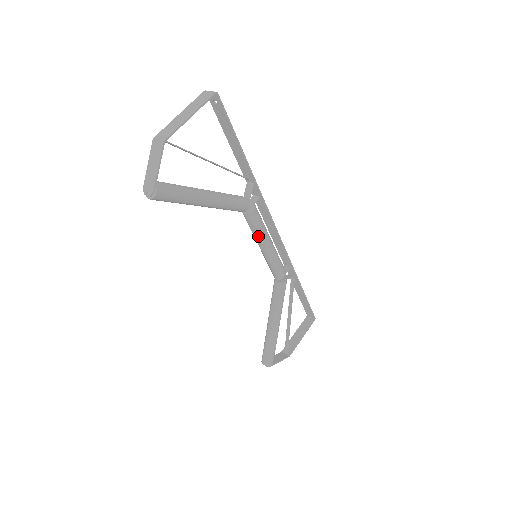
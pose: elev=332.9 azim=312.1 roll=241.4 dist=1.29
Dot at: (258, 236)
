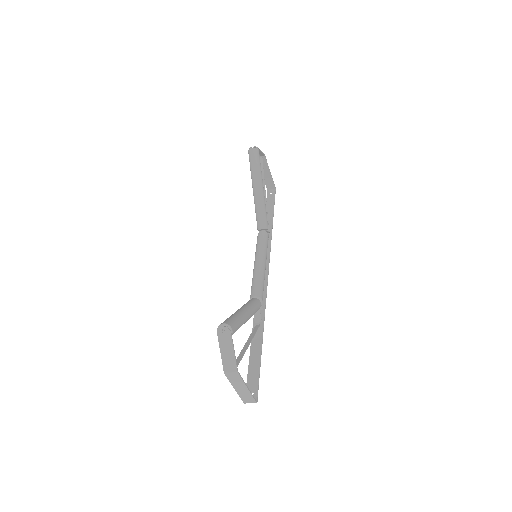
Dot at: (262, 249)
